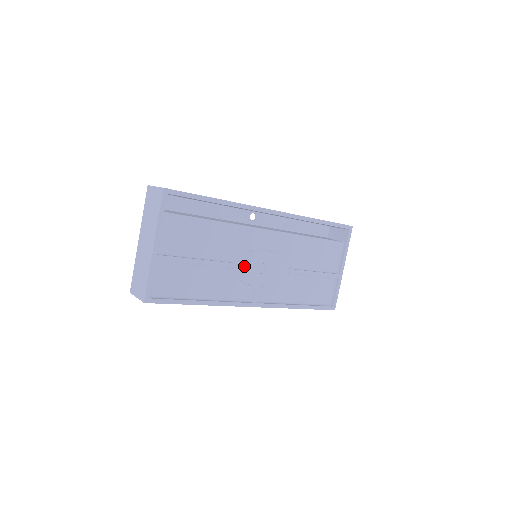
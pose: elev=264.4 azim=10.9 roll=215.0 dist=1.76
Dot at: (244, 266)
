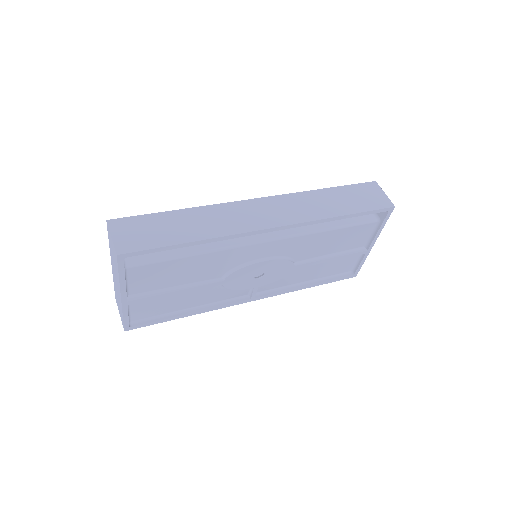
Dot at: (237, 279)
